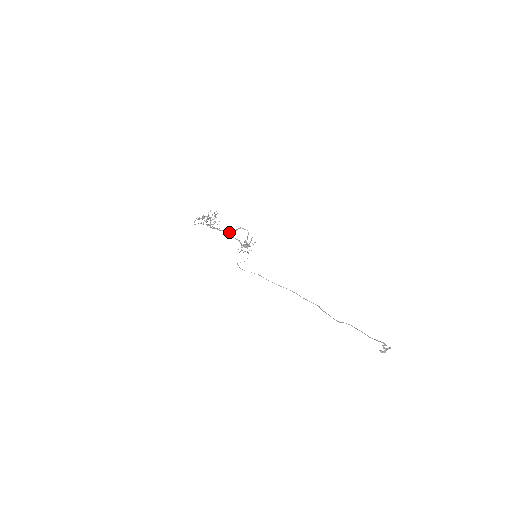
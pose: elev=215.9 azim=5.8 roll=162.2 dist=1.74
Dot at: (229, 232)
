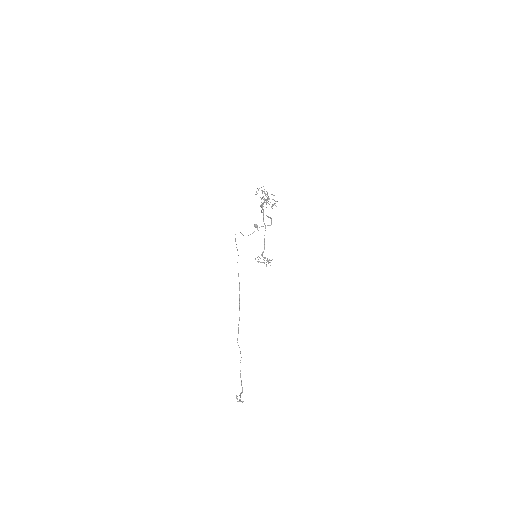
Dot at: (262, 212)
